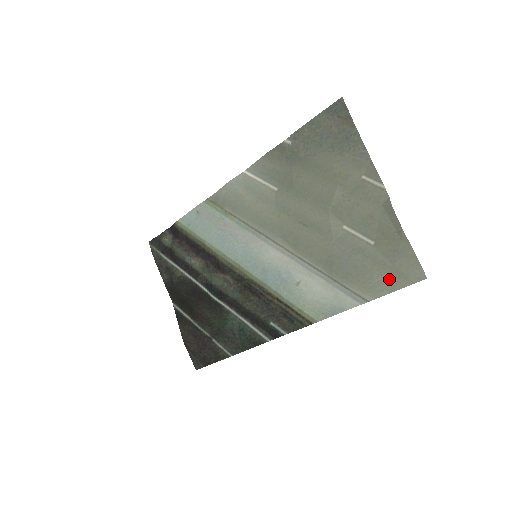
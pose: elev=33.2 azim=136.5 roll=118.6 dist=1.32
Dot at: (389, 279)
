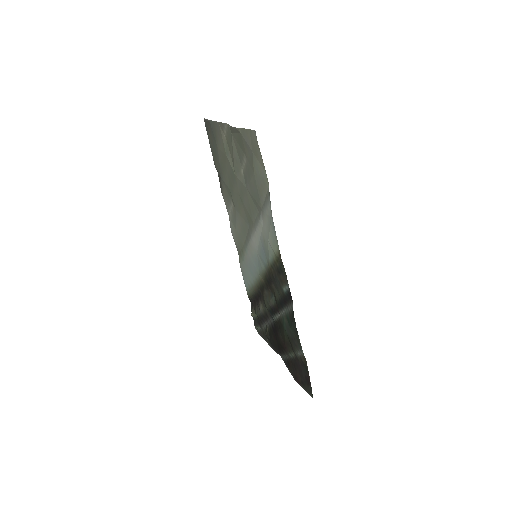
Dot at: (258, 163)
